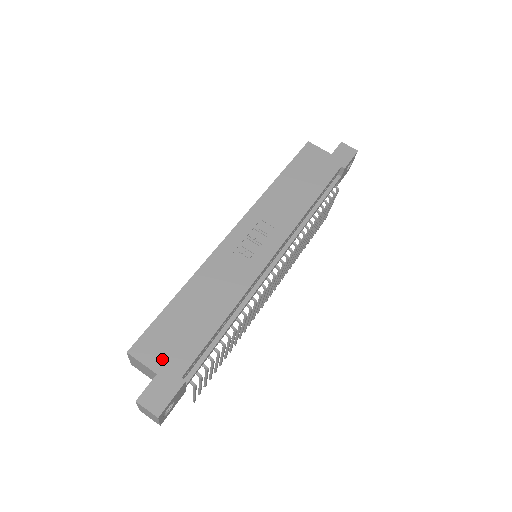
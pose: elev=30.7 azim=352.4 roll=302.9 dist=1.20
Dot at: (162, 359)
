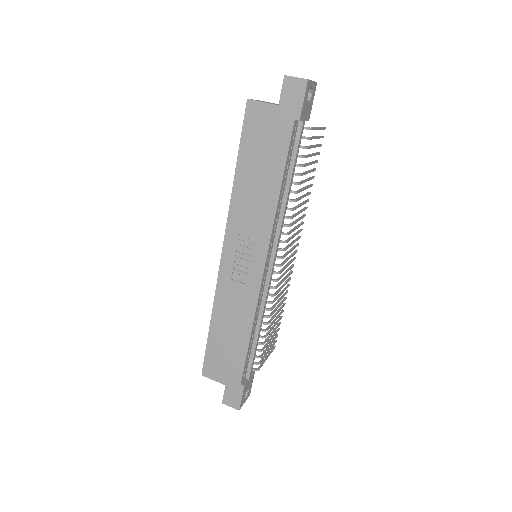
Dot at: (223, 375)
